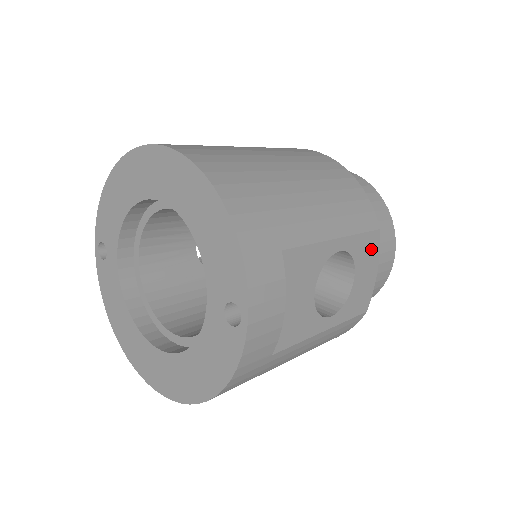
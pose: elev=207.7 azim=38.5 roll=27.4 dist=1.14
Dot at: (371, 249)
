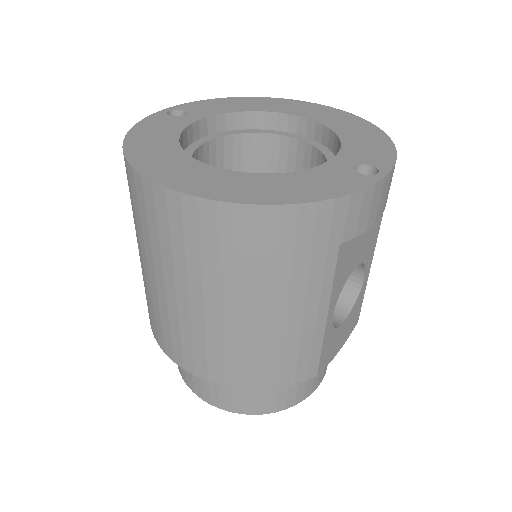
Dot at: (352, 324)
